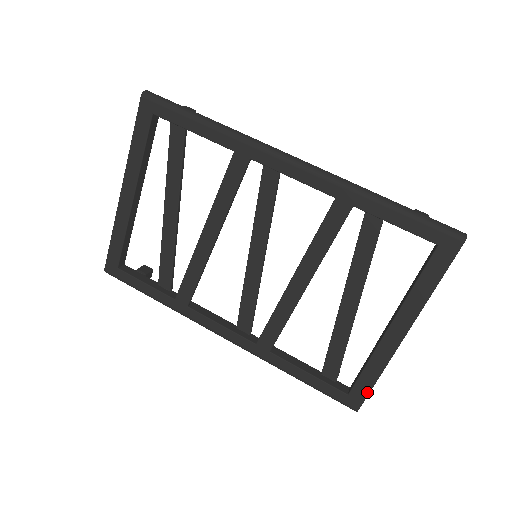
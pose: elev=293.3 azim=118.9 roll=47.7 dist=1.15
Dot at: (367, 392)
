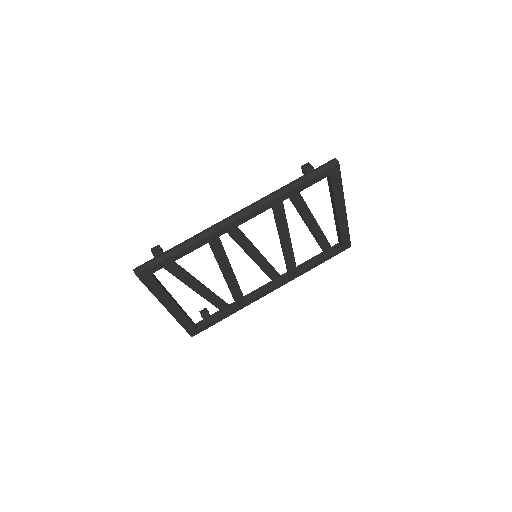
Dot at: (349, 239)
